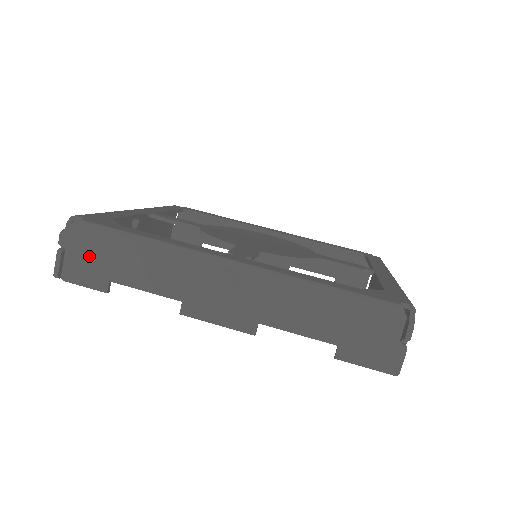
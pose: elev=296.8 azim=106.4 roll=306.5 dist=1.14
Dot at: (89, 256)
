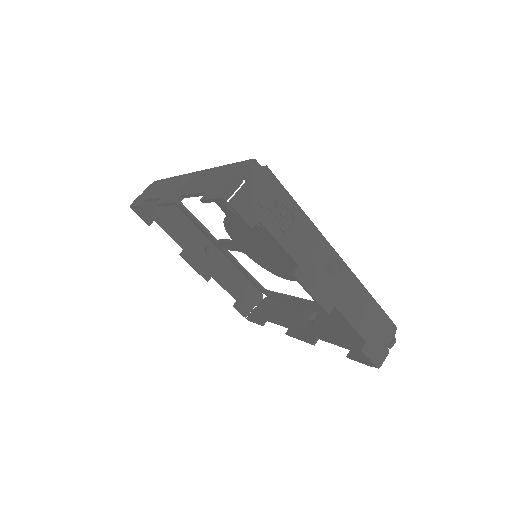
Dot at: (148, 192)
